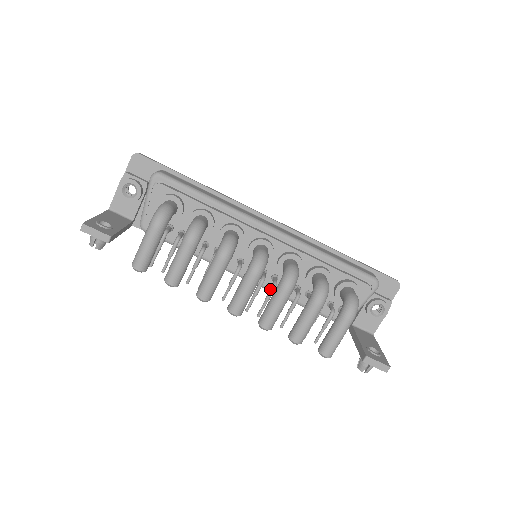
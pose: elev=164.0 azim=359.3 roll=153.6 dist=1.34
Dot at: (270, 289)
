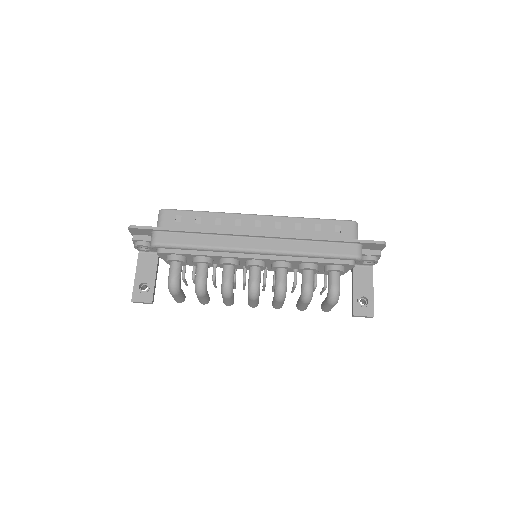
Dot at: occluded
